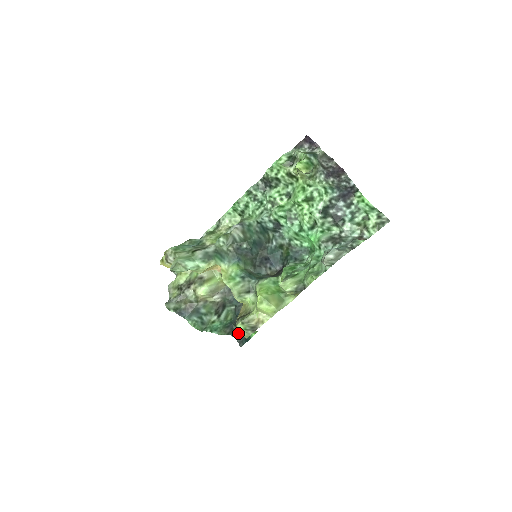
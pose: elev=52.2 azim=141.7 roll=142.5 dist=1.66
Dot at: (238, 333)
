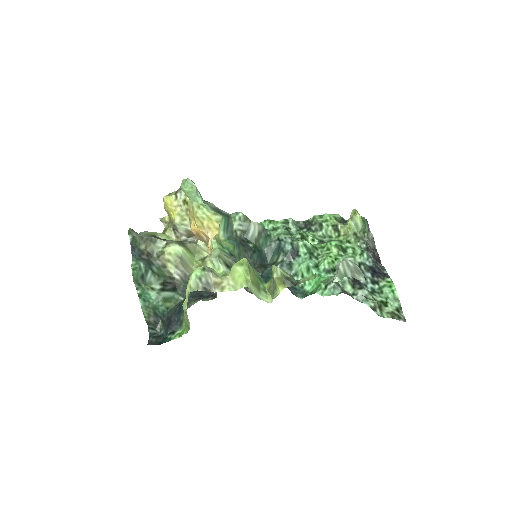
Dot at: (157, 334)
